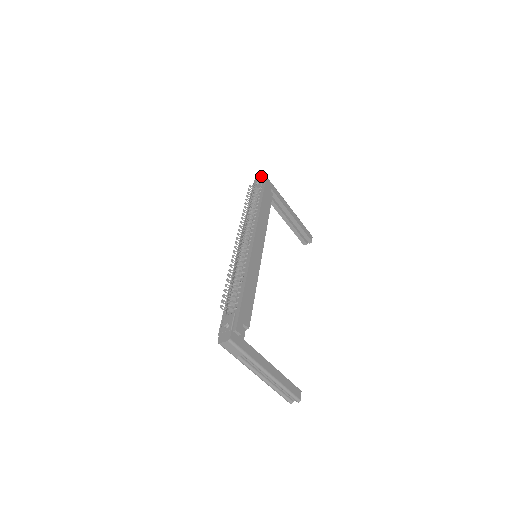
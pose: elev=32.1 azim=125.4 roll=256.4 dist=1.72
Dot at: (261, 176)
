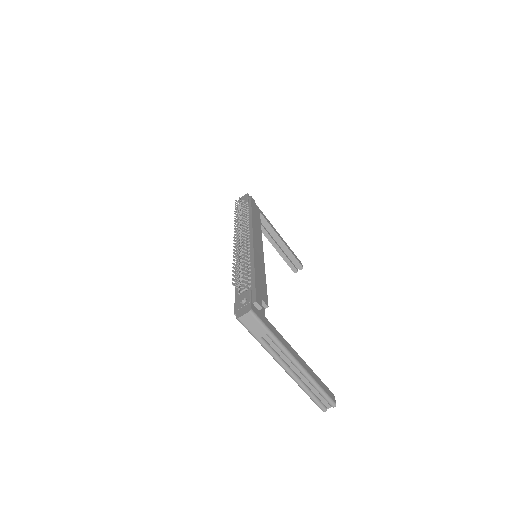
Dot at: (245, 196)
